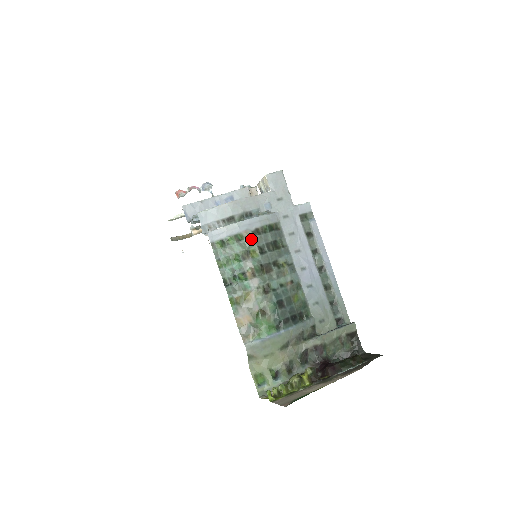
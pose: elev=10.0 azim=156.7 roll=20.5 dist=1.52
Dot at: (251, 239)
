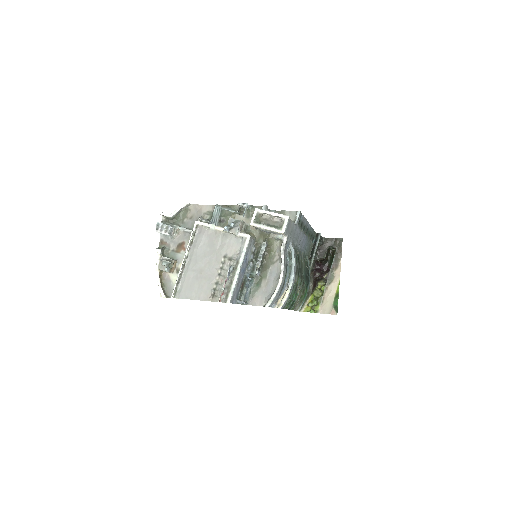
Dot at: (297, 279)
